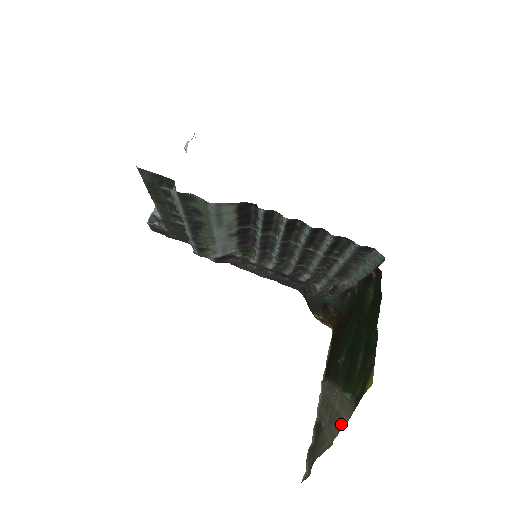
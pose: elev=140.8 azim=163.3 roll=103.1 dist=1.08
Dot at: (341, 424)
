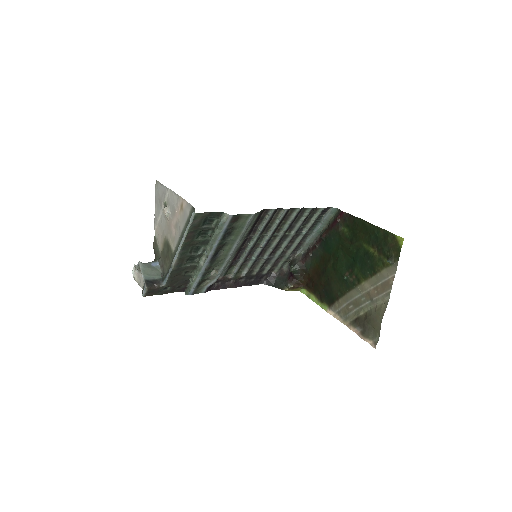
Dot at: (390, 282)
